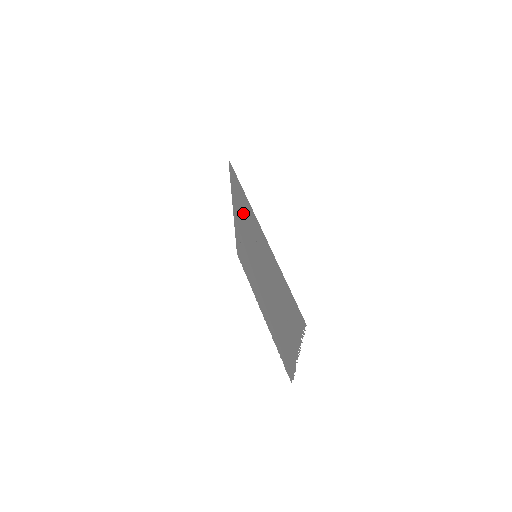
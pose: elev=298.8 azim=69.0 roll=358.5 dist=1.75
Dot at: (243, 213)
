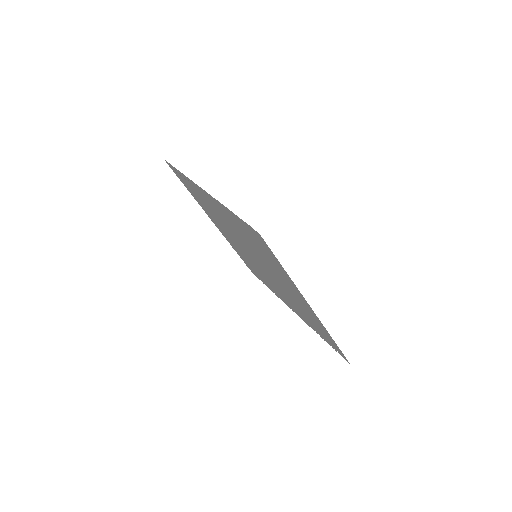
Dot at: (255, 245)
